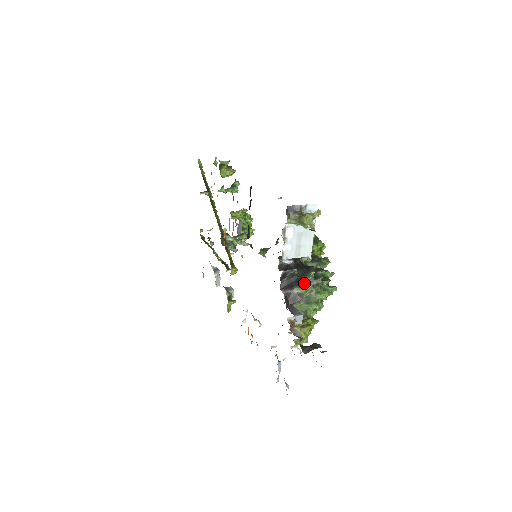
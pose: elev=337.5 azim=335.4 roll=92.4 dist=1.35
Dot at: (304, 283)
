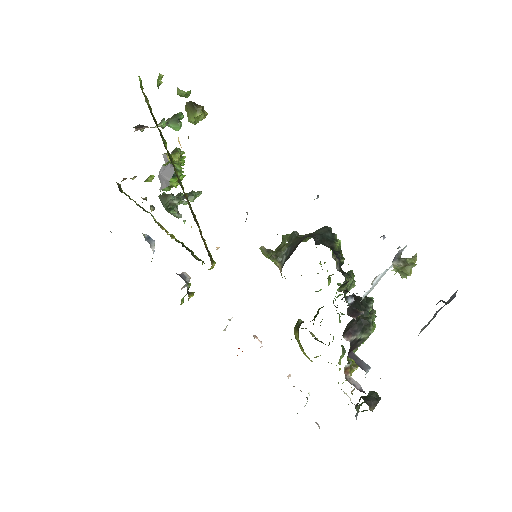
Dot at: (367, 327)
